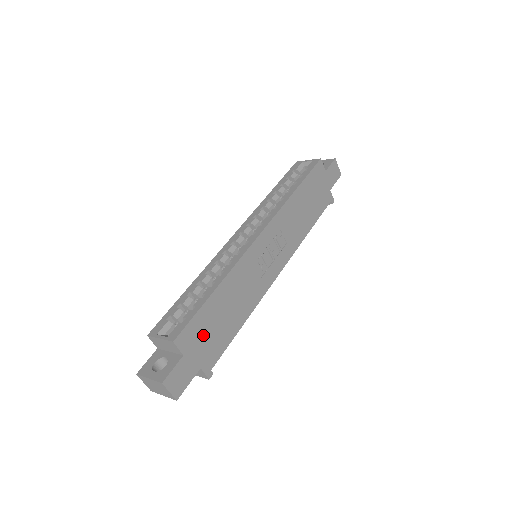
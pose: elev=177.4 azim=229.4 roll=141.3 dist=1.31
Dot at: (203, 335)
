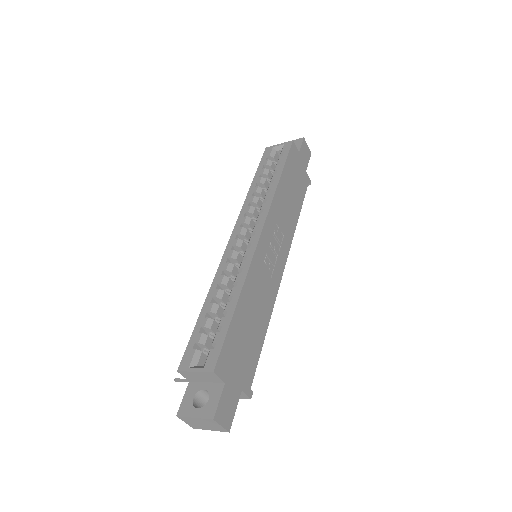
Dot at: (237, 355)
